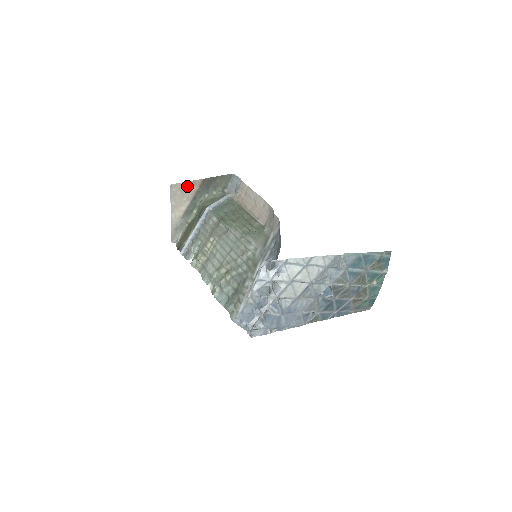
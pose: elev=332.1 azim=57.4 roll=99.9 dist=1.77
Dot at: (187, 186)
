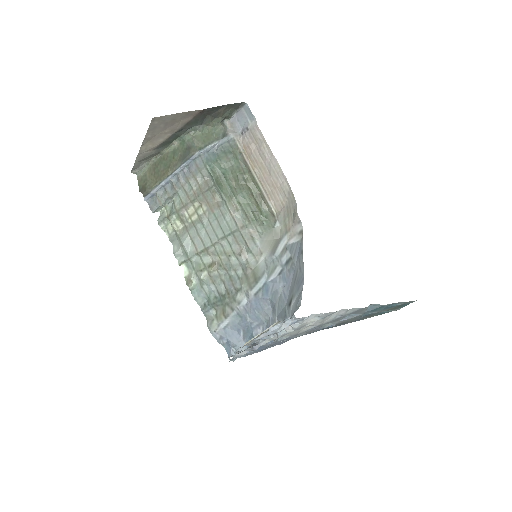
Dot at: (176, 117)
